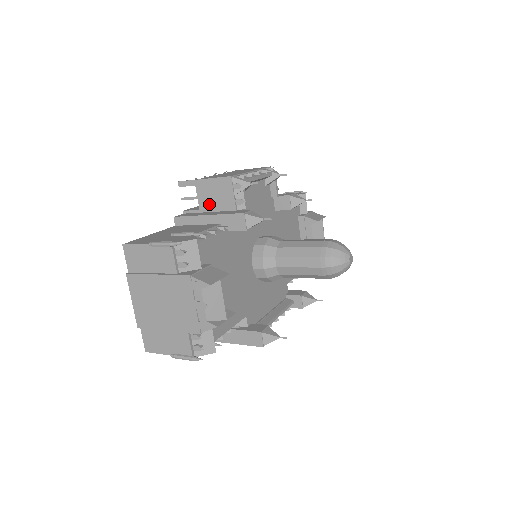
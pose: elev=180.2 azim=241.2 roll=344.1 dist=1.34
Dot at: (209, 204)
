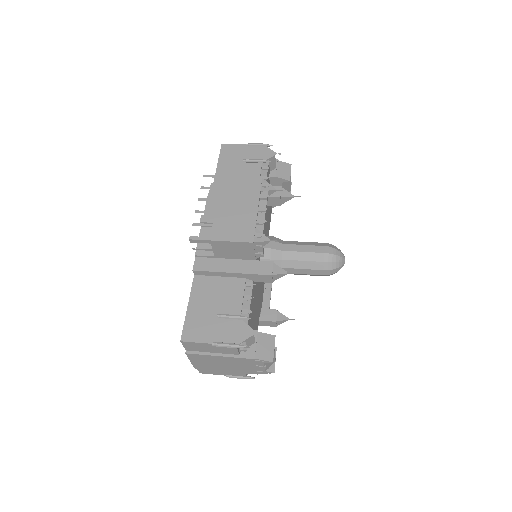
Dot at: (226, 255)
